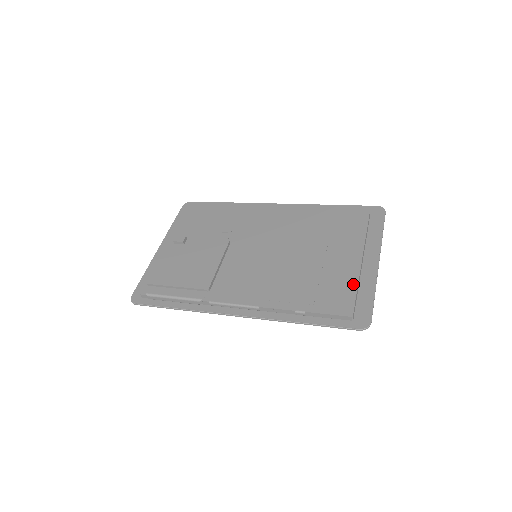
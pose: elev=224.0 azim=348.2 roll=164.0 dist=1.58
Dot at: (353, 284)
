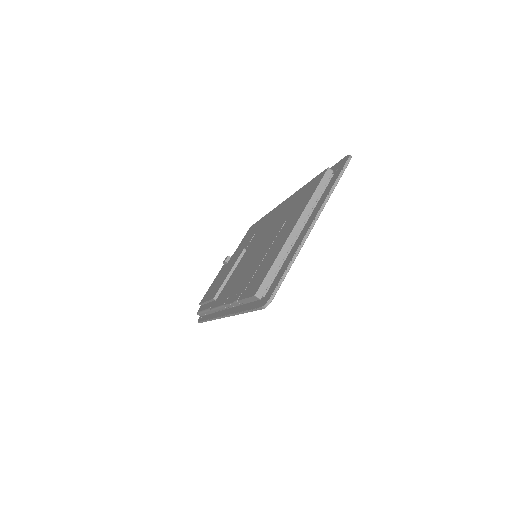
Dot at: (273, 259)
